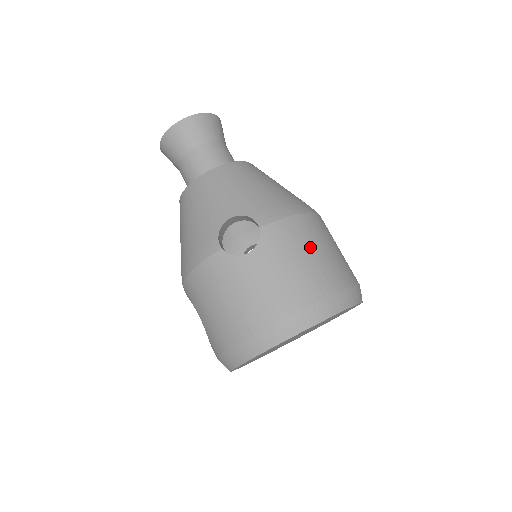
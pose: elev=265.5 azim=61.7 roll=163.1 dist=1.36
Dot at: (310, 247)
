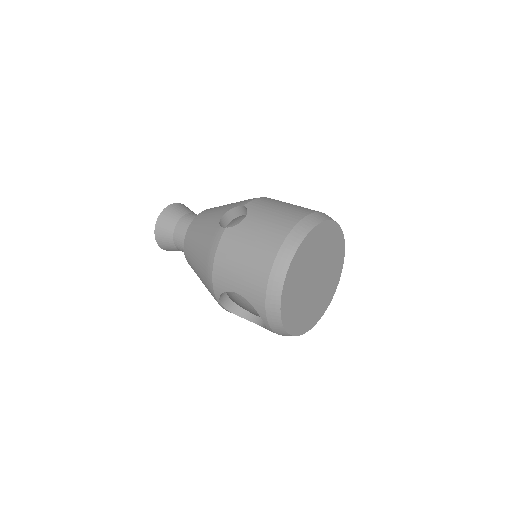
Dot at: (283, 203)
